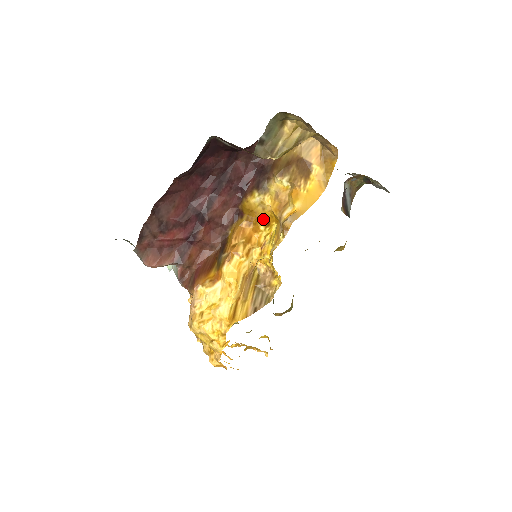
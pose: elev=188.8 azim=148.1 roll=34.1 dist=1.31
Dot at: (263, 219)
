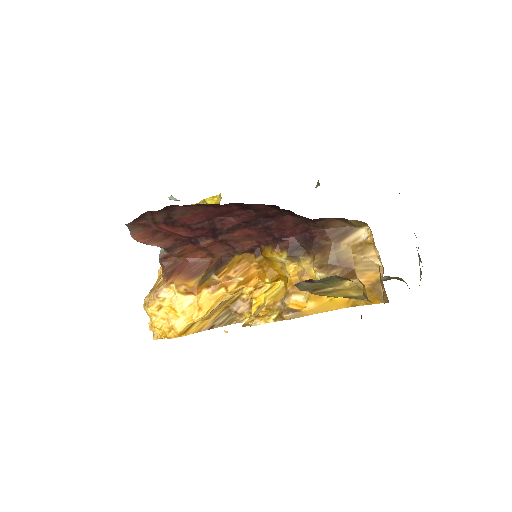
Dot at: (275, 274)
